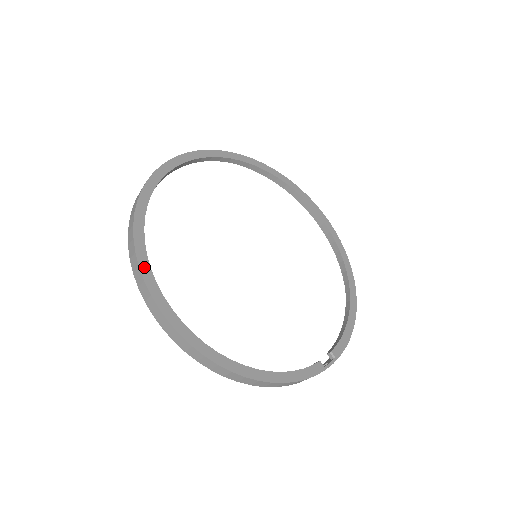
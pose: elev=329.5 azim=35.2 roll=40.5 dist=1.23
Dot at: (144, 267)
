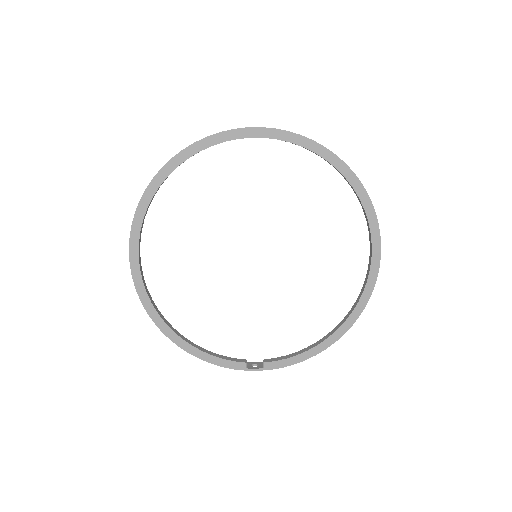
Dot at: (135, 228)
